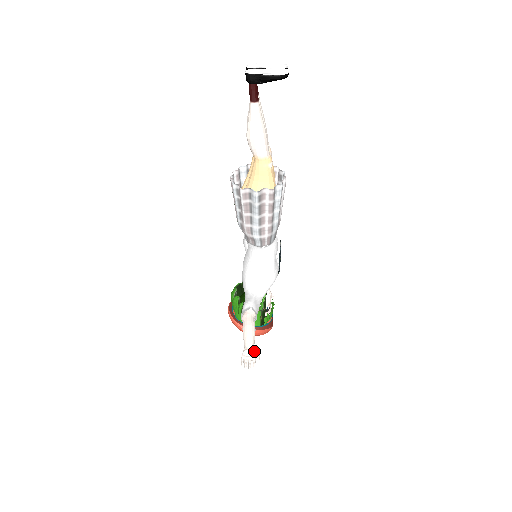
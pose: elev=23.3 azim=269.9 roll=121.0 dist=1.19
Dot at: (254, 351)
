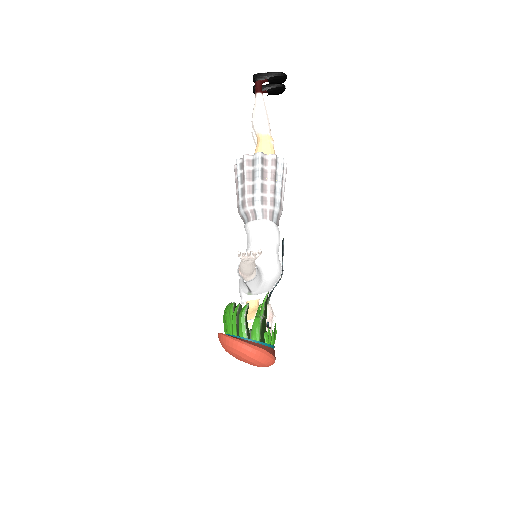
Dot at: occluded
